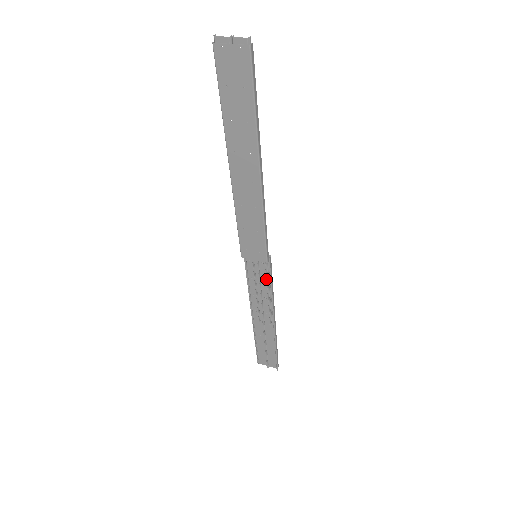
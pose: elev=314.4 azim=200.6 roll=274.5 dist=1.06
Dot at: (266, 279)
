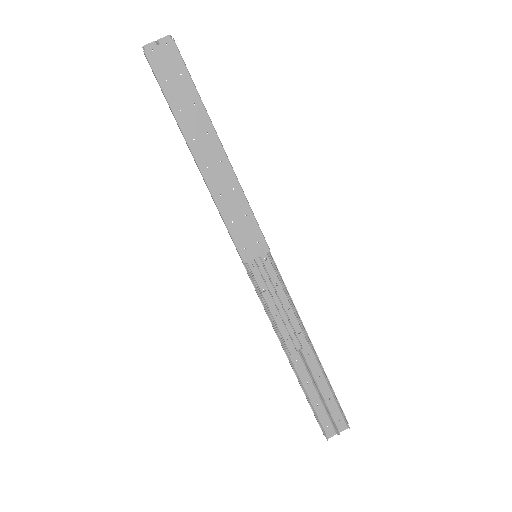
Dot at: (278, 277)
